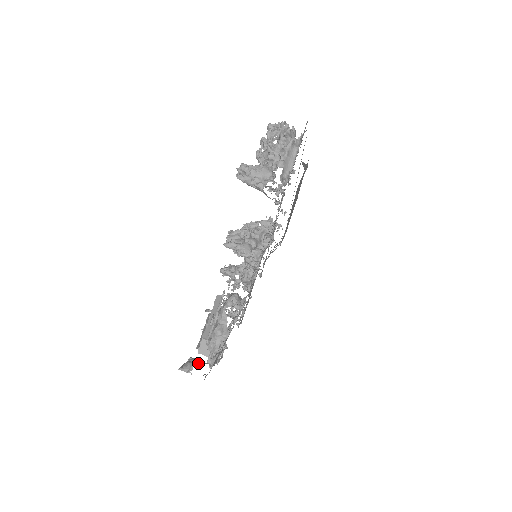
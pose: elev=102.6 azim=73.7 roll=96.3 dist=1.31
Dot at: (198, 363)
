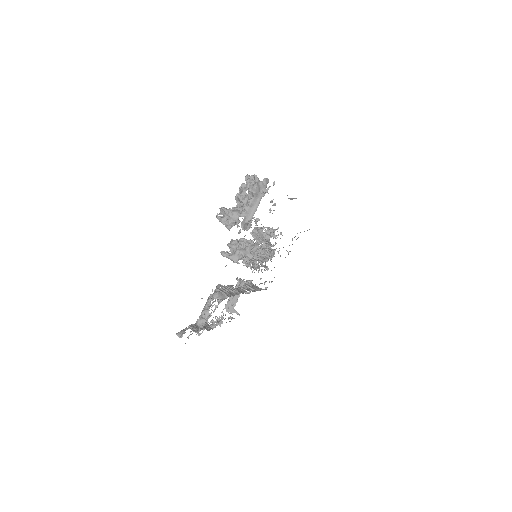
Dot at: occluded
